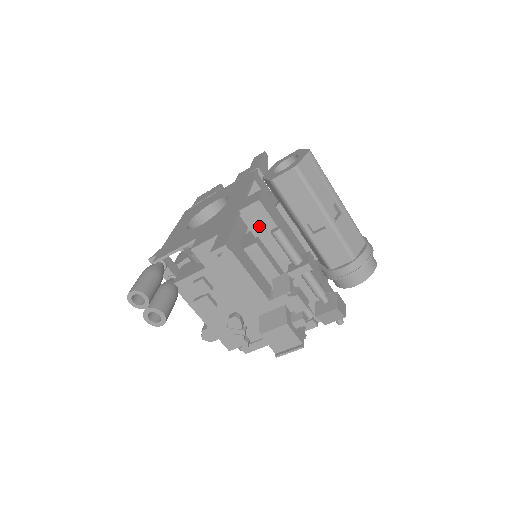
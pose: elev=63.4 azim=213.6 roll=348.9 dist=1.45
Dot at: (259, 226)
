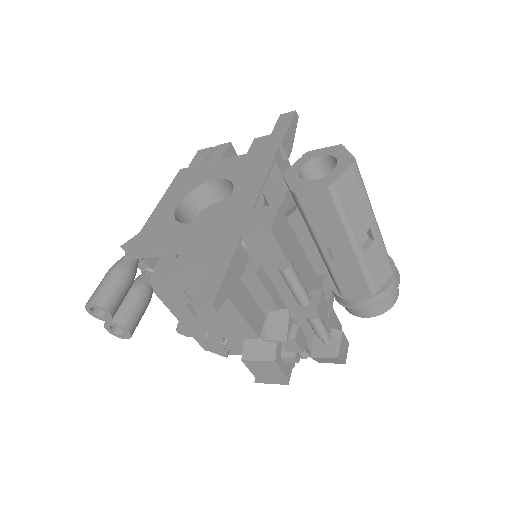
Dot at: (264, 254)
